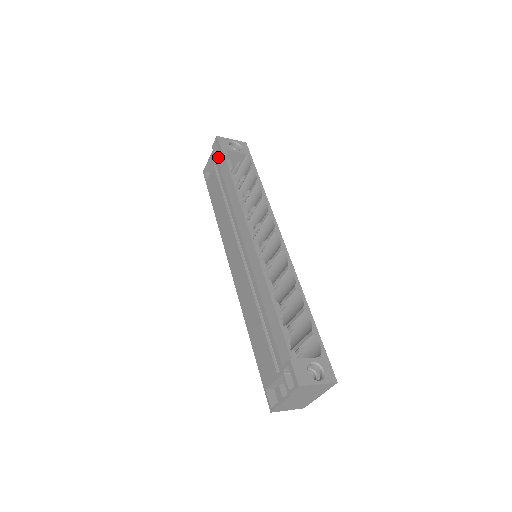
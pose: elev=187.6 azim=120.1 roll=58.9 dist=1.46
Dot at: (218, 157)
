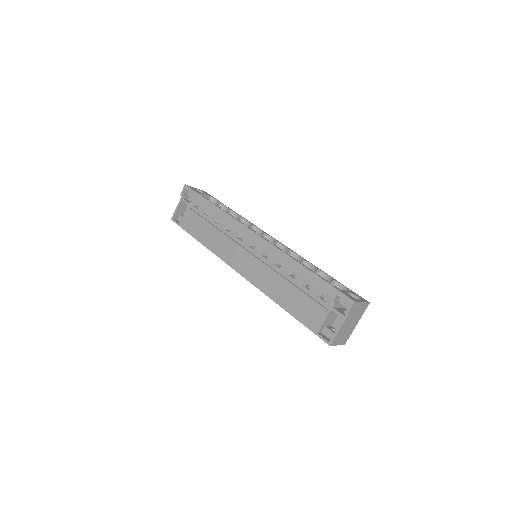
Dot at: (192, 198)
